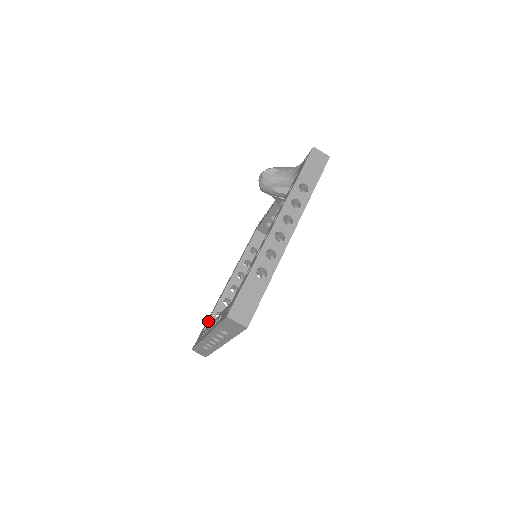
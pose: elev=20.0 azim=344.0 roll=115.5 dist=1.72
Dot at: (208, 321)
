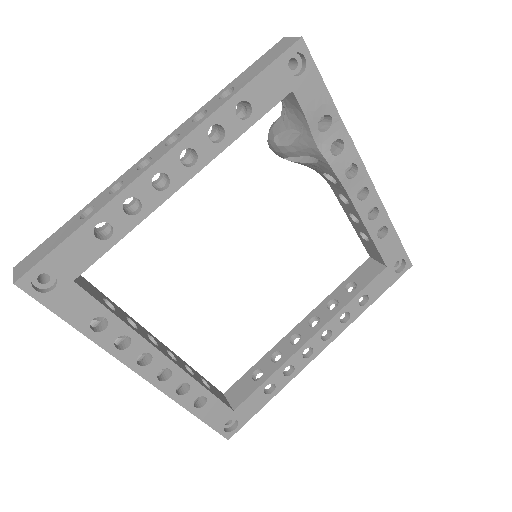
Dot at: (239, 379)
